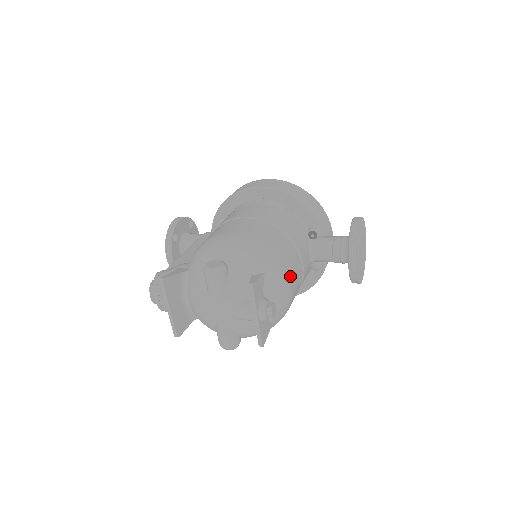
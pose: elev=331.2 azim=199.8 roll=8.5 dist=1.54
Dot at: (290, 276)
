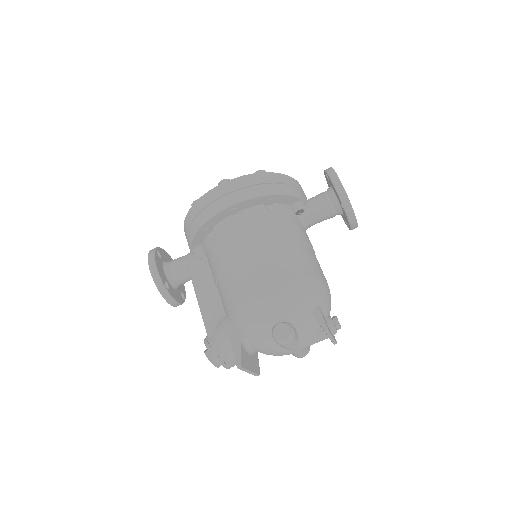
Dot at: (324, 279)
